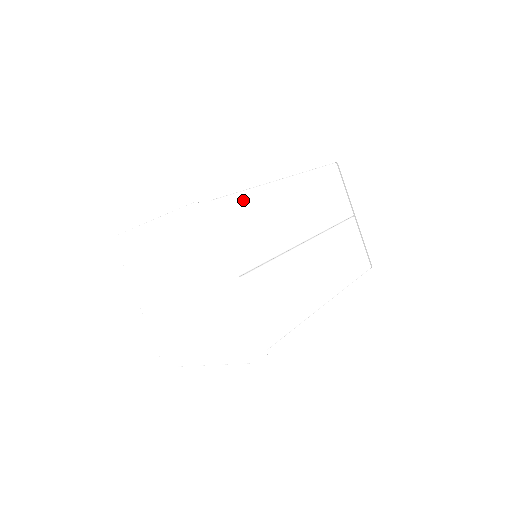
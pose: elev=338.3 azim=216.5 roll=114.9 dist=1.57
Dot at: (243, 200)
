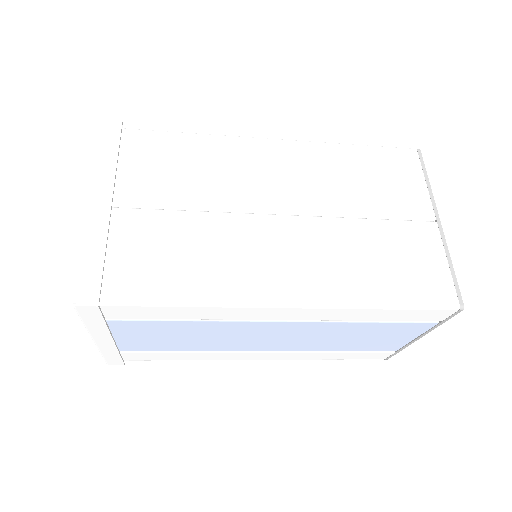
Dot at: (180, 139)
